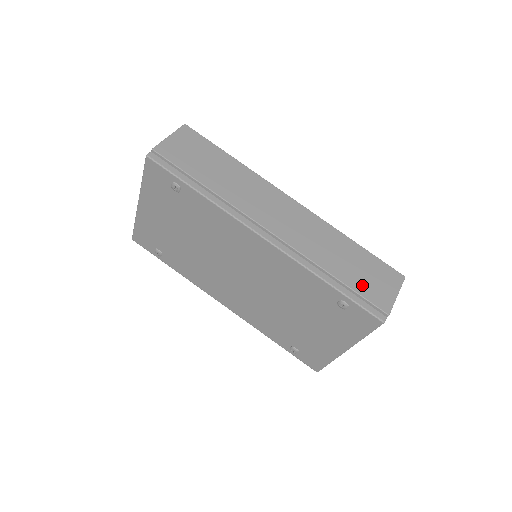
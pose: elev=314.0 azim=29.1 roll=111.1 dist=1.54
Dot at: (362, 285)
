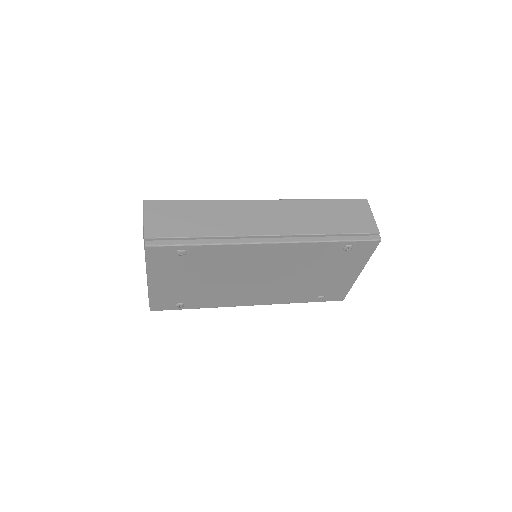
Dot at: (350, 226)
